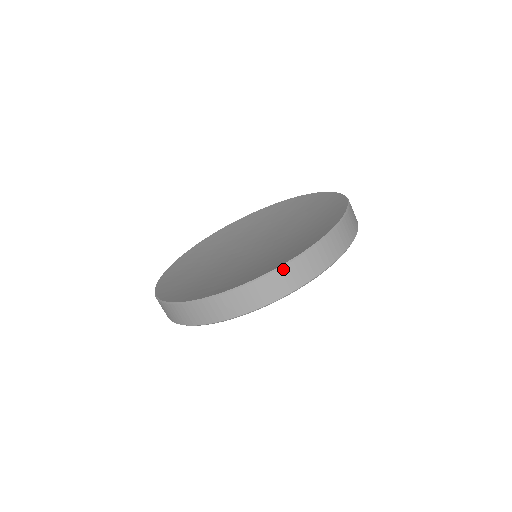
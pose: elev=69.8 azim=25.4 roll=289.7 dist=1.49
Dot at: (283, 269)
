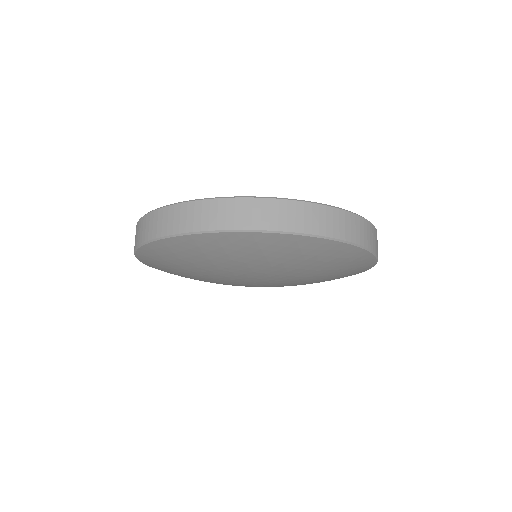
Dot at: (238, 200)
